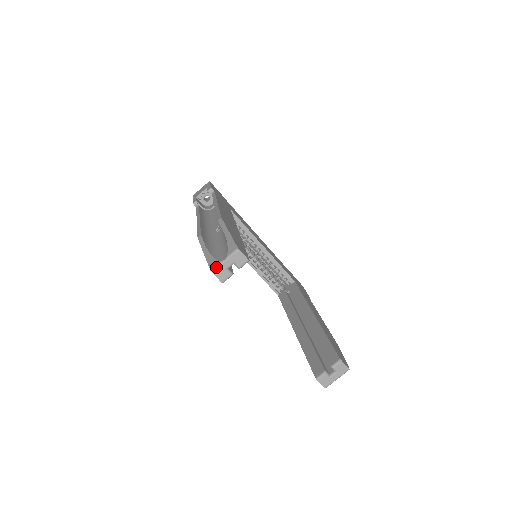
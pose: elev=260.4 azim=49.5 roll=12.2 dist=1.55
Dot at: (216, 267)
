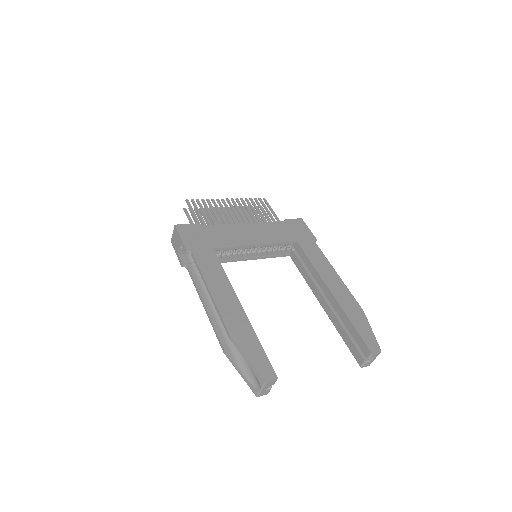
Dot at: (258, 394)
